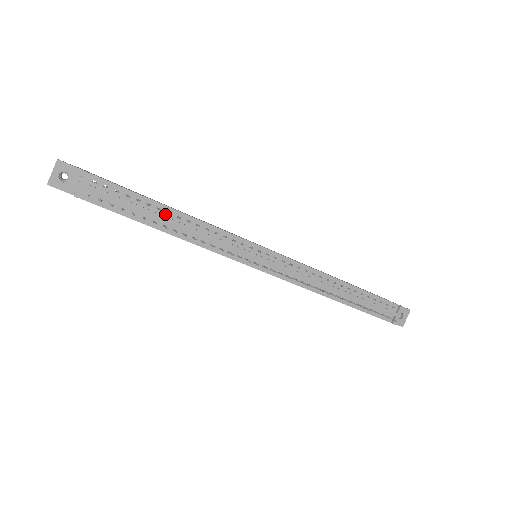
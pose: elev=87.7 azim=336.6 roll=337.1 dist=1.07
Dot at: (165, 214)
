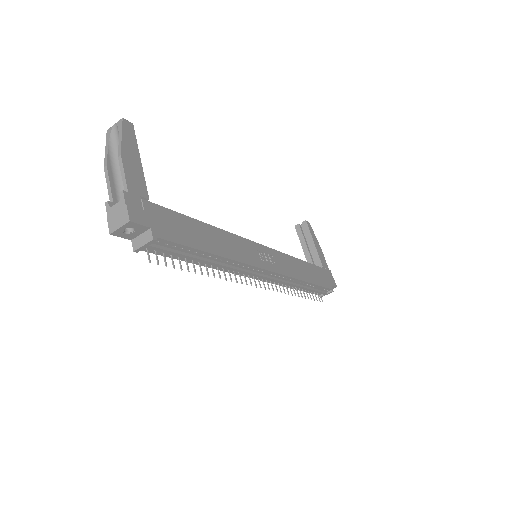
Dot at: (205, 257)
